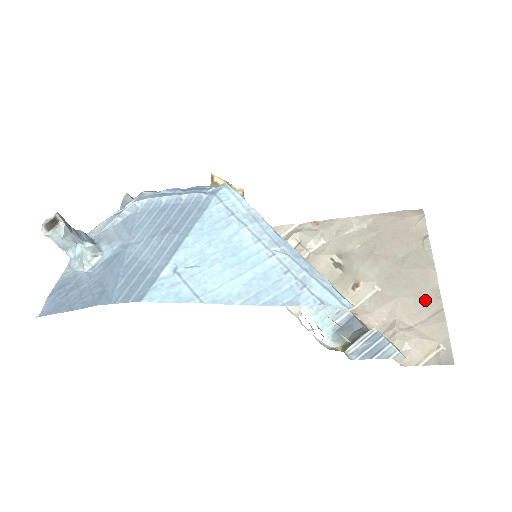
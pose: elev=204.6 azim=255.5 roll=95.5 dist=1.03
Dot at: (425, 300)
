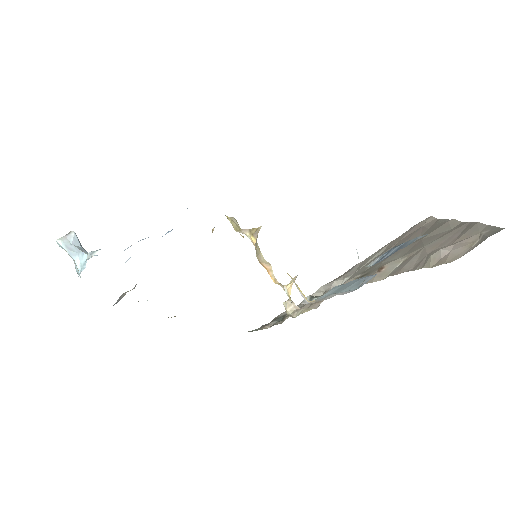
Dot at: (451, 232)
